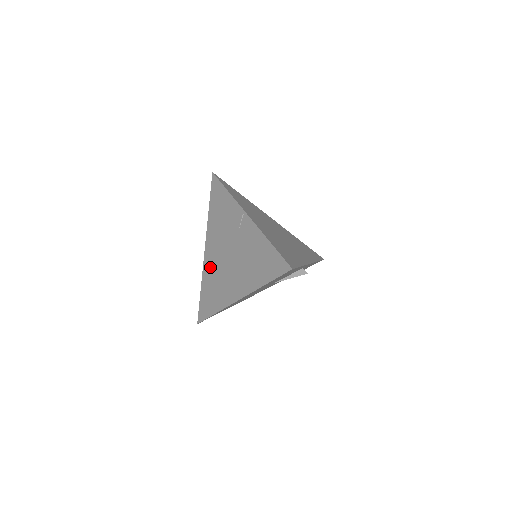
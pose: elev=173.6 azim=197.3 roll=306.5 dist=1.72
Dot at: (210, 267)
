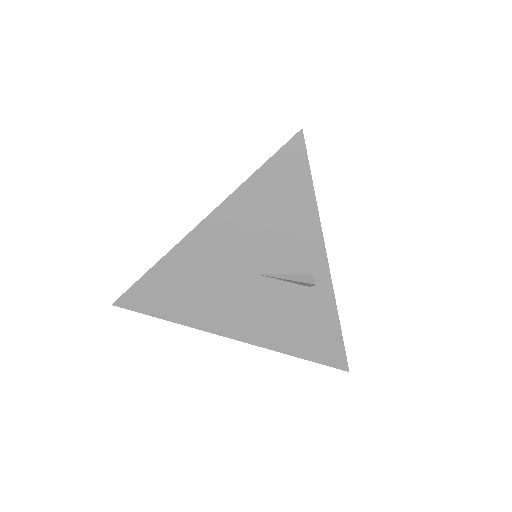
Dot at: occluded
